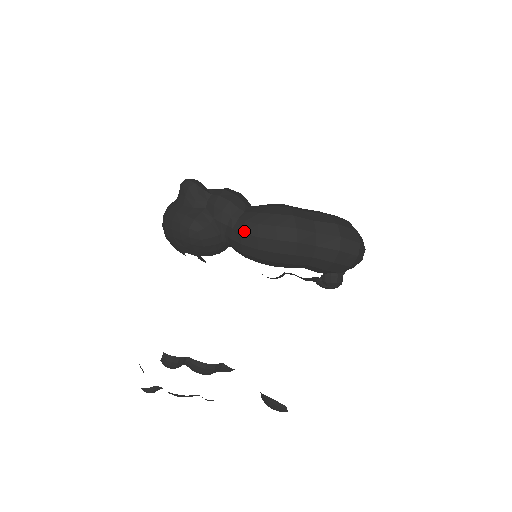
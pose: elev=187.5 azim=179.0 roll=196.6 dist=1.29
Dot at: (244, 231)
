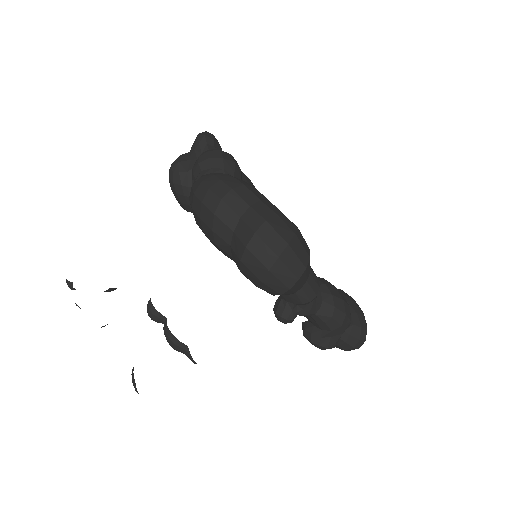
Dot at: (193, 185)
